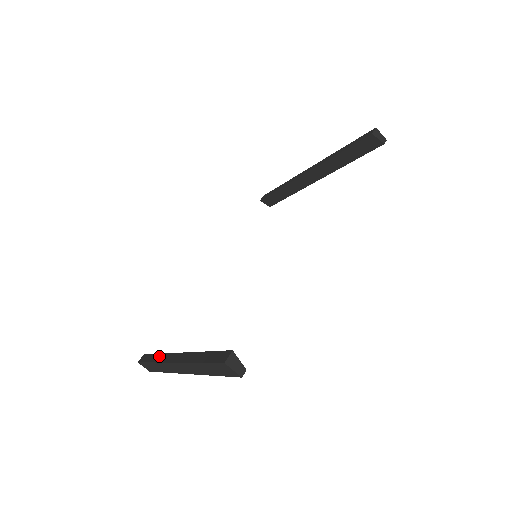
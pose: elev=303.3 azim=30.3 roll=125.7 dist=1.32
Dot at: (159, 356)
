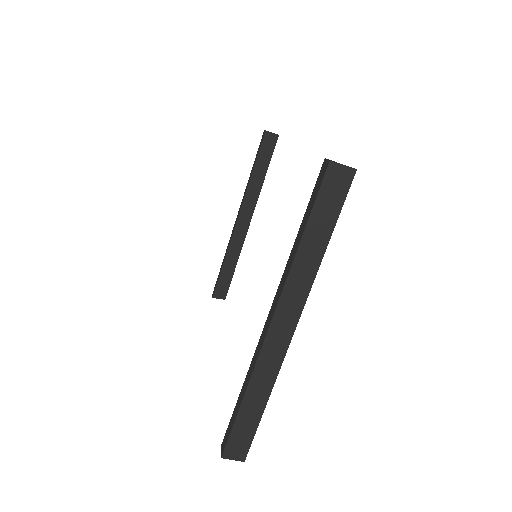
Dot at: (245, 379)
